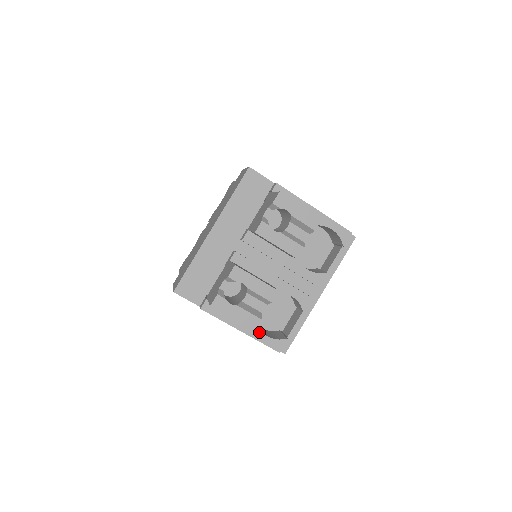
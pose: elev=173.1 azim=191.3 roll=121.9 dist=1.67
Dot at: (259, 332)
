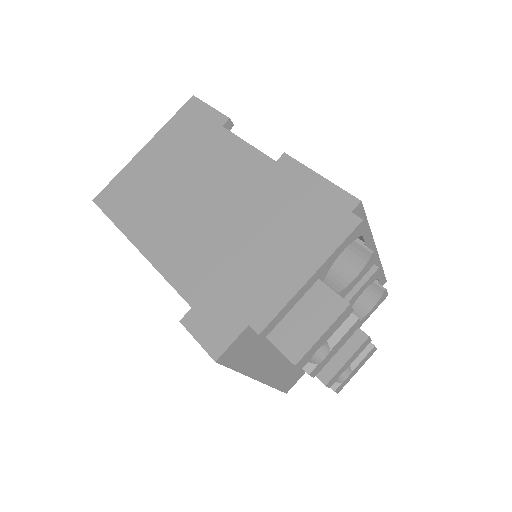
Dot at: (364, 319)
